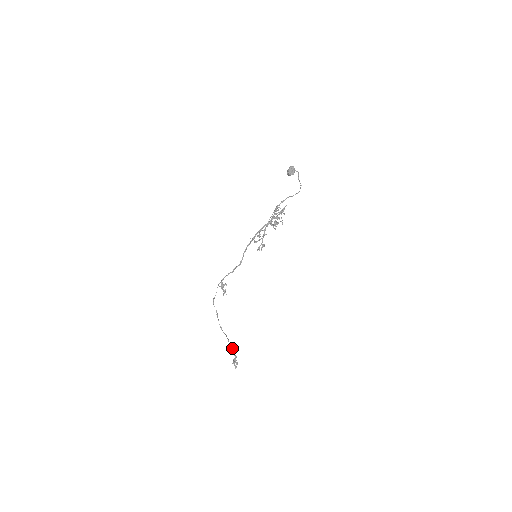
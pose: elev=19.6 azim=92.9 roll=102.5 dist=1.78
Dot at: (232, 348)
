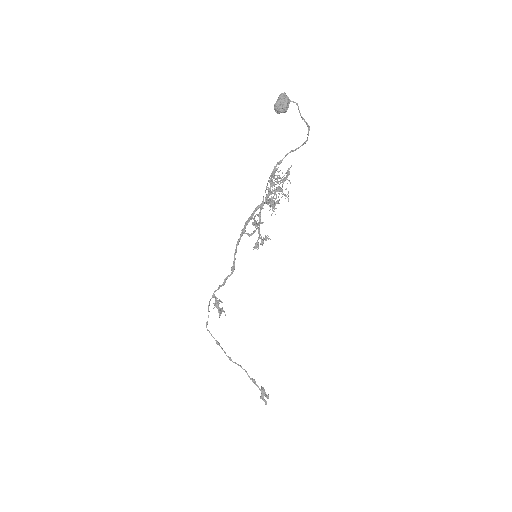
Dot at: (254, 381)
